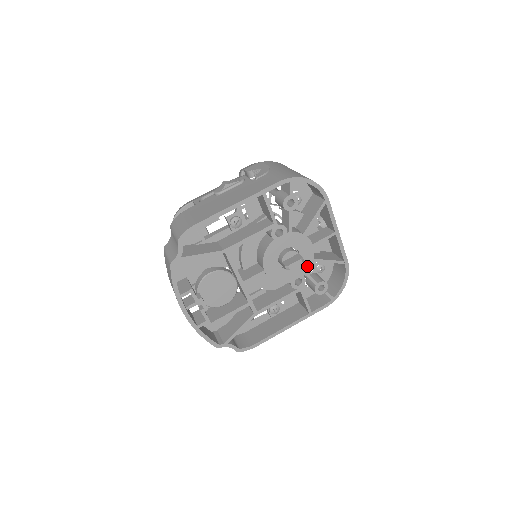
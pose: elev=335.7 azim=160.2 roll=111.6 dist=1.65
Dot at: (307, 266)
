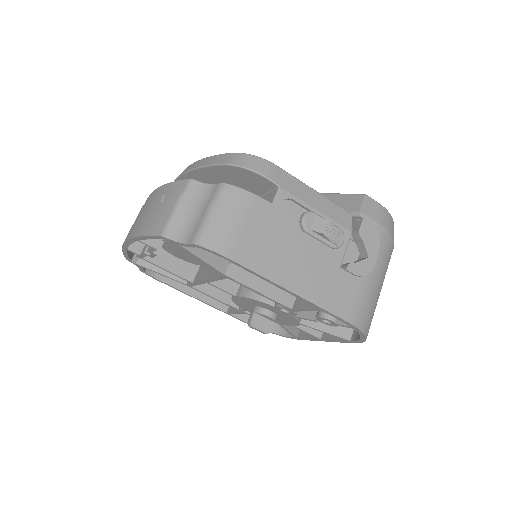
Dot at: occluded
